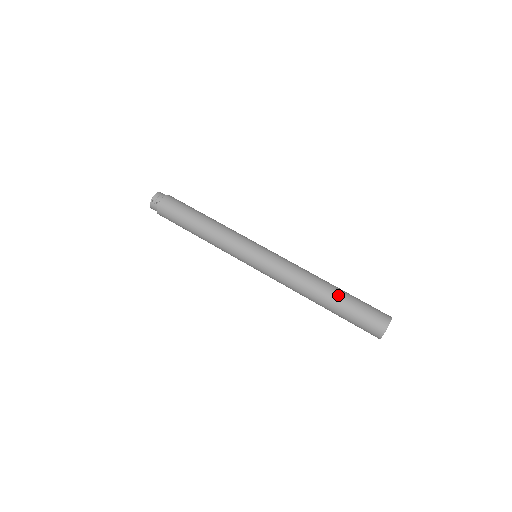
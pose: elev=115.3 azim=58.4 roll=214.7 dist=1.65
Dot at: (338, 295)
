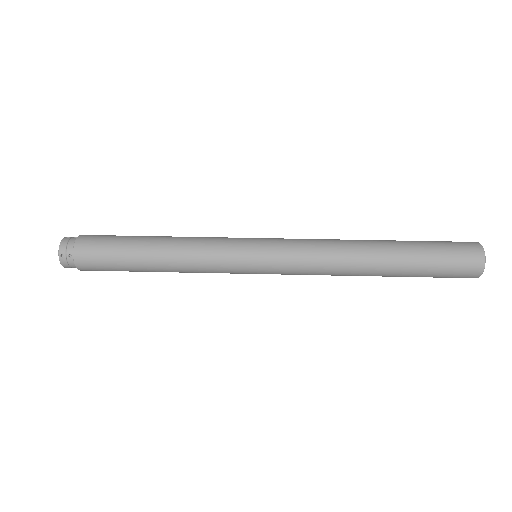
Dot at: (399, 250)
